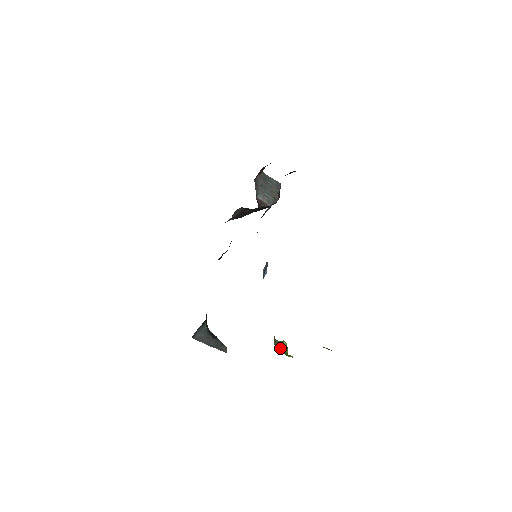
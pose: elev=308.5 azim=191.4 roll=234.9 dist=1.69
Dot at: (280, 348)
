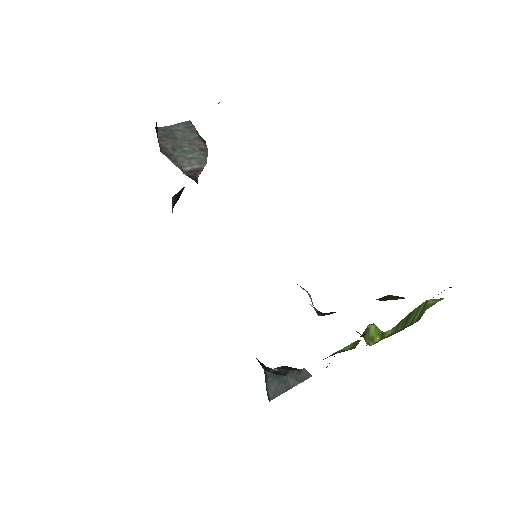
Dot at: (374, 339)
